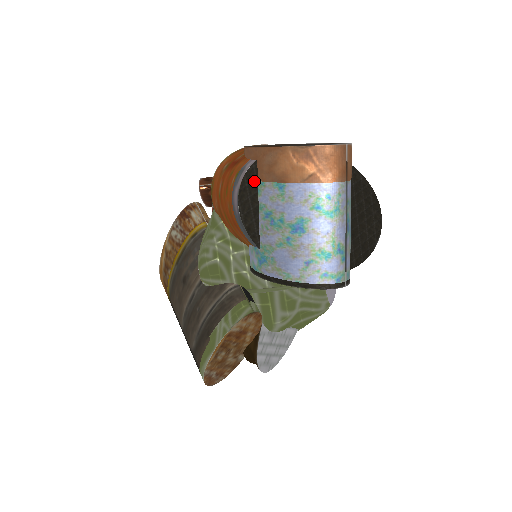
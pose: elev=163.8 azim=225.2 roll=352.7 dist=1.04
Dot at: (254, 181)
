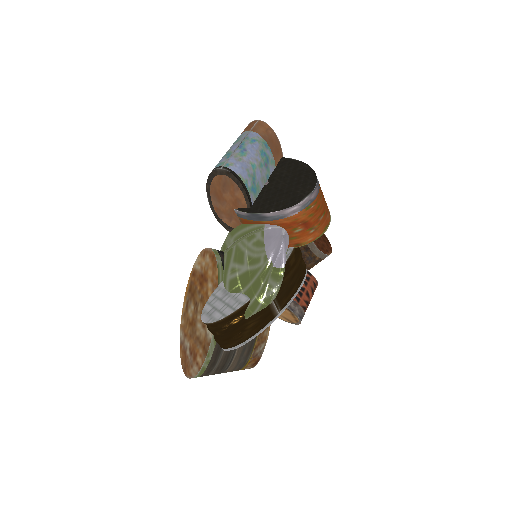
Dot at: occluded
